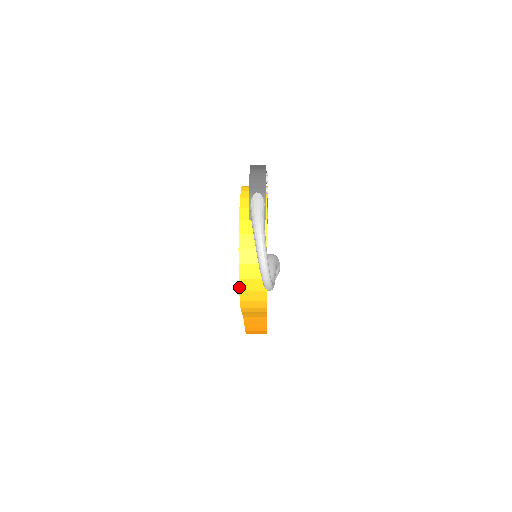
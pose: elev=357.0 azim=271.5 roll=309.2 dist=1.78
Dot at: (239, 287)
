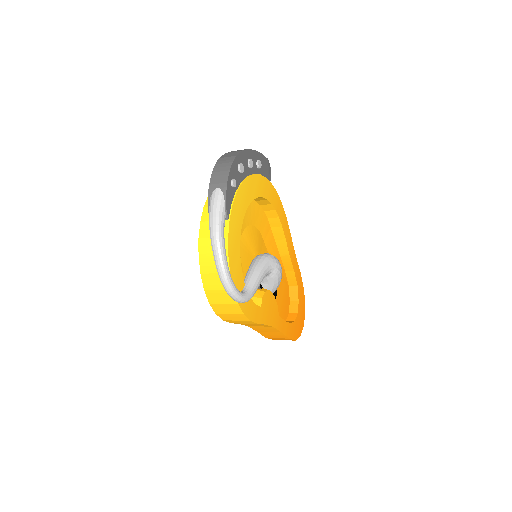
Dot at: (208, 299)
